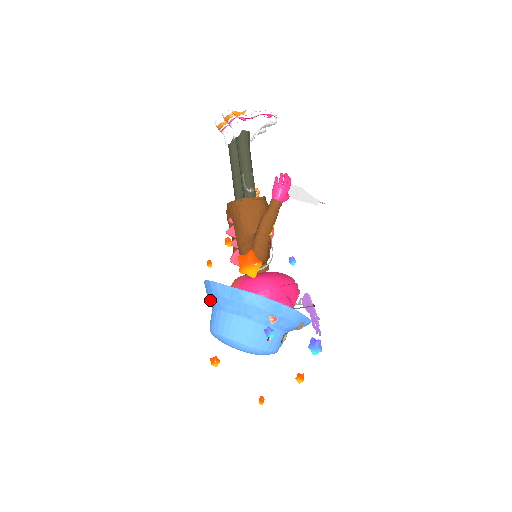
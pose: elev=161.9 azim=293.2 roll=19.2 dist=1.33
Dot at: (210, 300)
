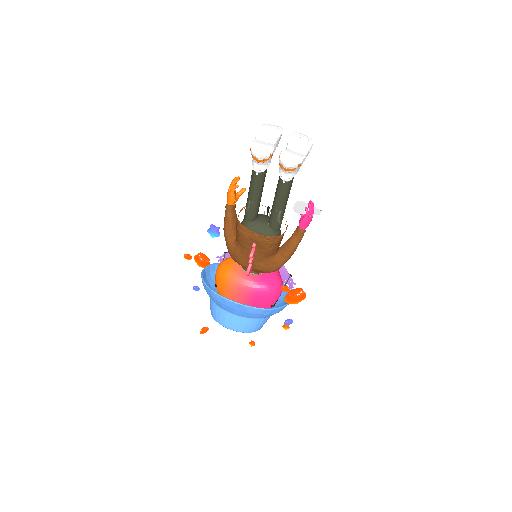
Dot at: (232, 311)
